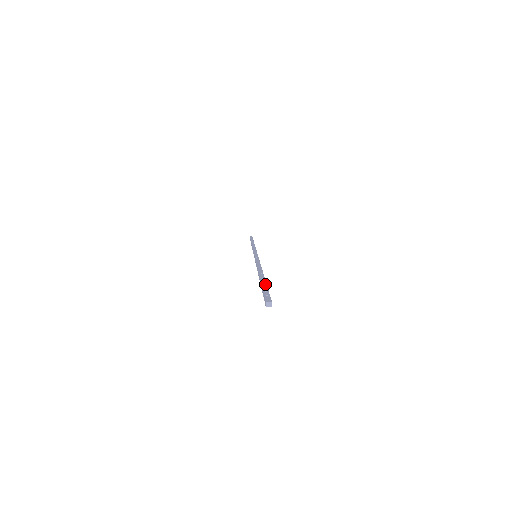
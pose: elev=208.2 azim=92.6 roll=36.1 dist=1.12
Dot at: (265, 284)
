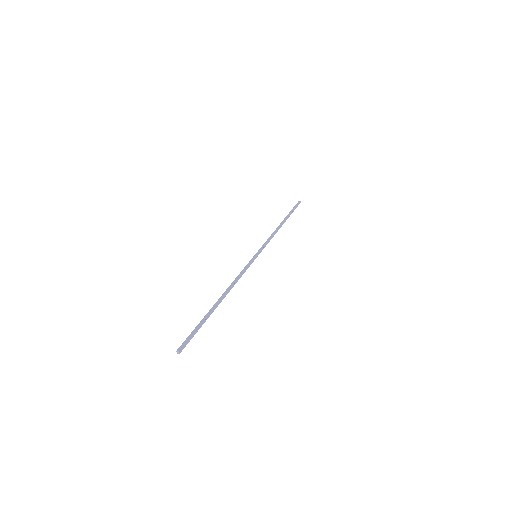
Dot at: (203, 321)
